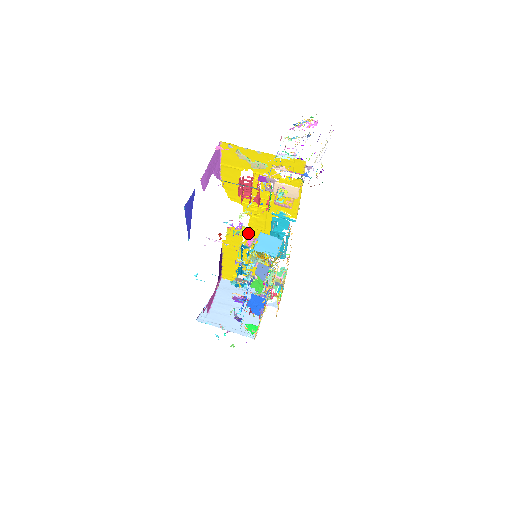
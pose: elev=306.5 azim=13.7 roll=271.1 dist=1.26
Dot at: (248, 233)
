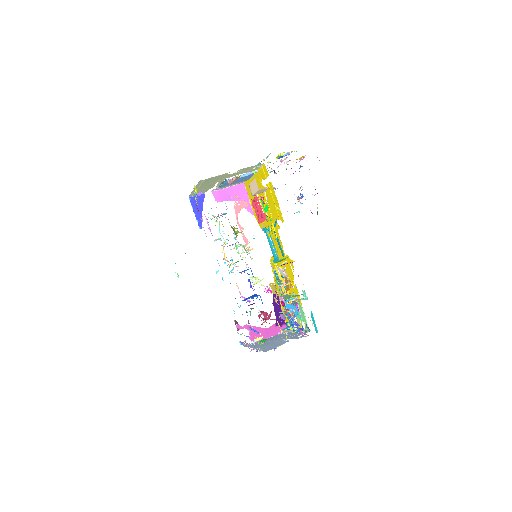
Dot at: occluded
